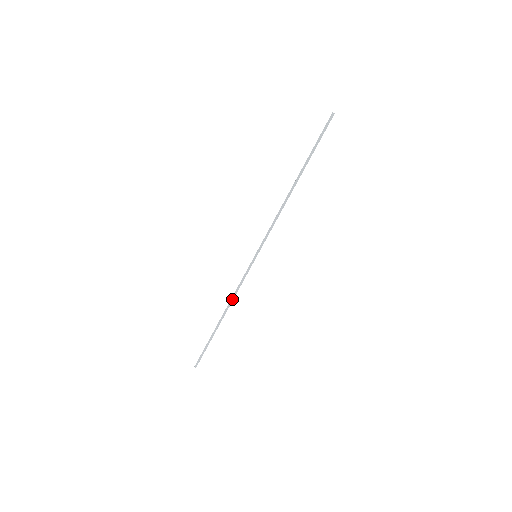
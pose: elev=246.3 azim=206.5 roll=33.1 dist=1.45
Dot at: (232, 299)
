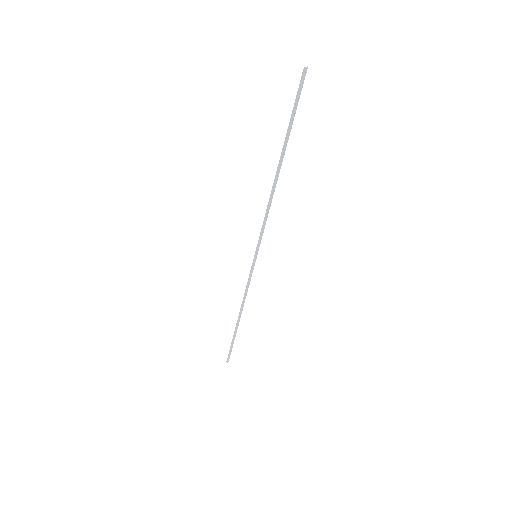
Dot at: (243, 300)
